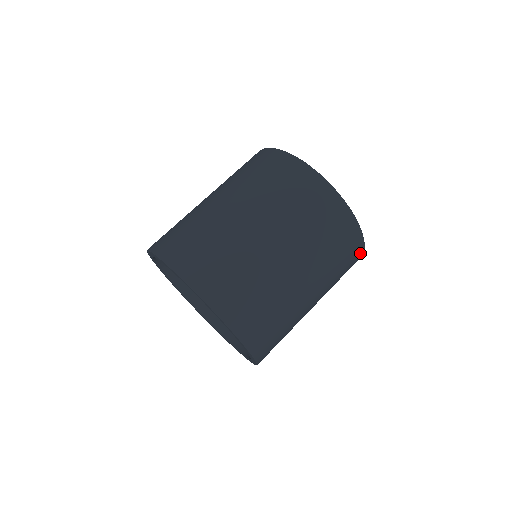
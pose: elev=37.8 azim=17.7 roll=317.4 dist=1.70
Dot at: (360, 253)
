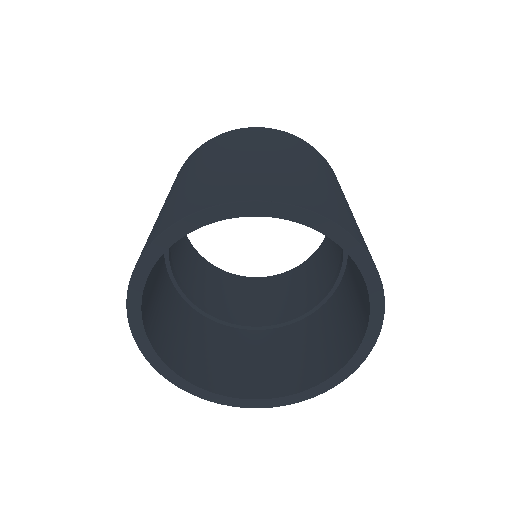
Dot at: (299, 140)
